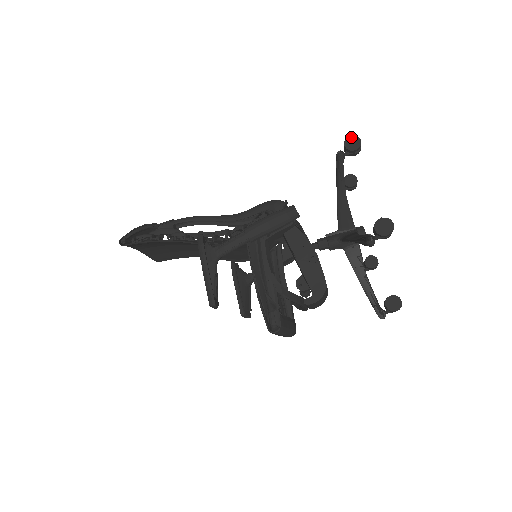
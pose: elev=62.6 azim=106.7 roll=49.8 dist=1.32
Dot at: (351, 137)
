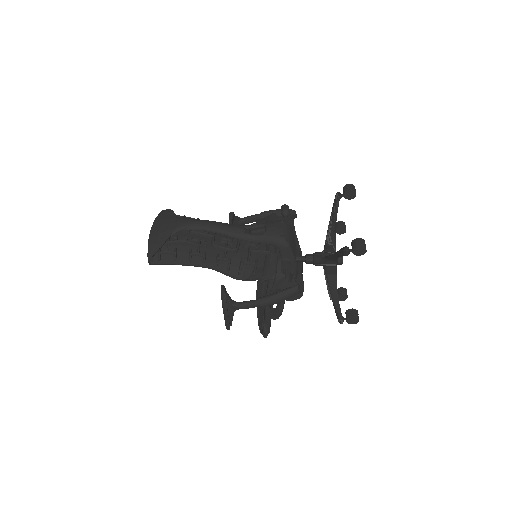
Dot at: (360, 247)
